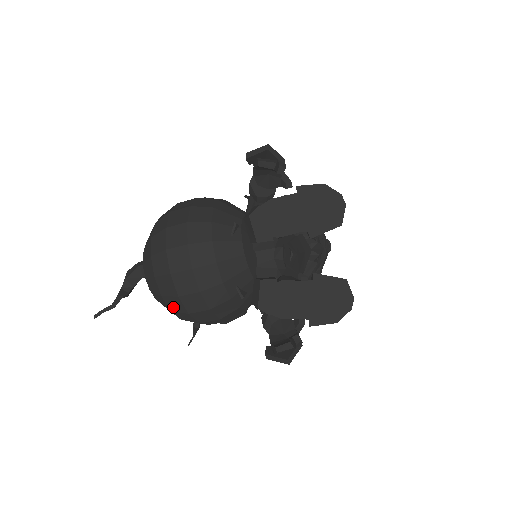
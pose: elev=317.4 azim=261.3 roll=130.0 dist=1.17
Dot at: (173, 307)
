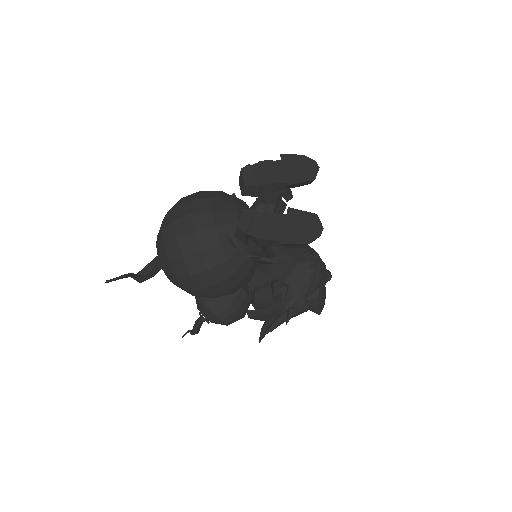
Dot at: (171, 256)
